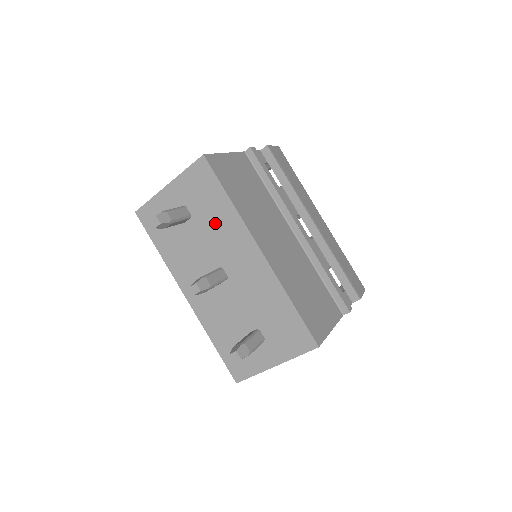
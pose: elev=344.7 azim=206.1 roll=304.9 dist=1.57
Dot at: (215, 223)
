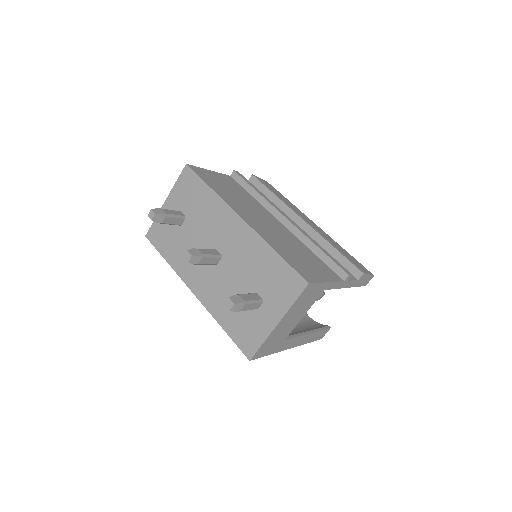
Dot at: (204, 213)
